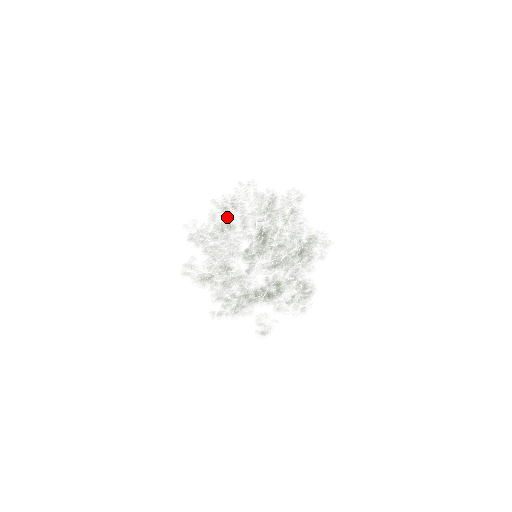
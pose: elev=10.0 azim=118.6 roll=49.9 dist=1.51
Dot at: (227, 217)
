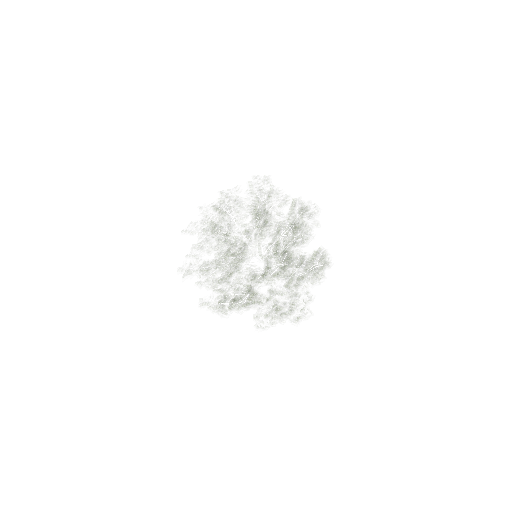
Dot at: occluded
